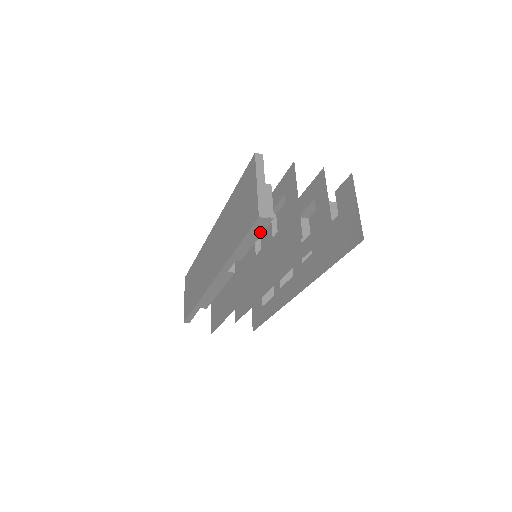
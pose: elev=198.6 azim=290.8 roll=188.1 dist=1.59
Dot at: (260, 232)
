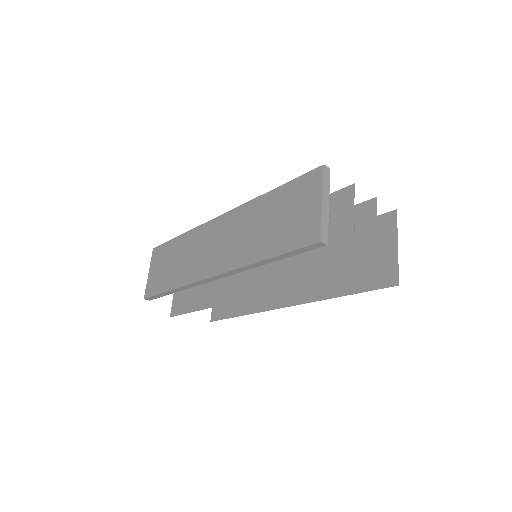
Dot at: occluded
